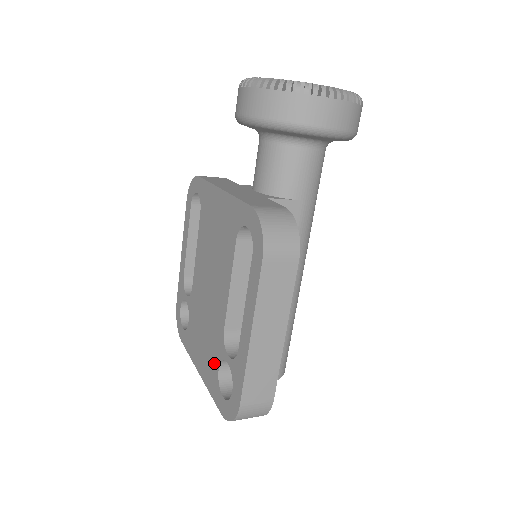
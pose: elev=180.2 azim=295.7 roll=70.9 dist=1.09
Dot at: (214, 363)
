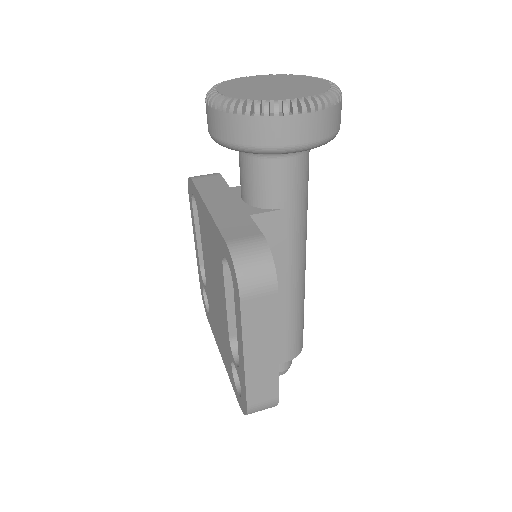
Dot at: (228, 359)
